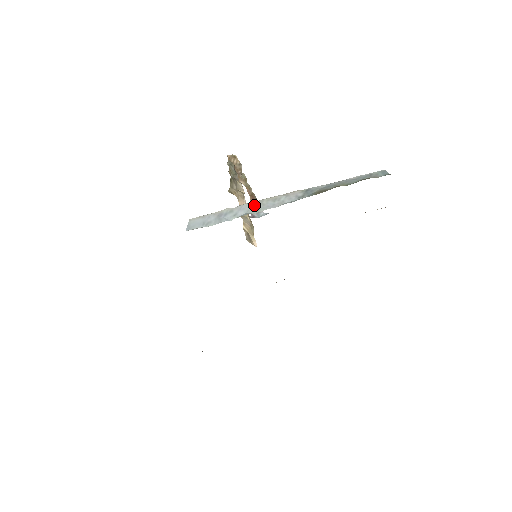
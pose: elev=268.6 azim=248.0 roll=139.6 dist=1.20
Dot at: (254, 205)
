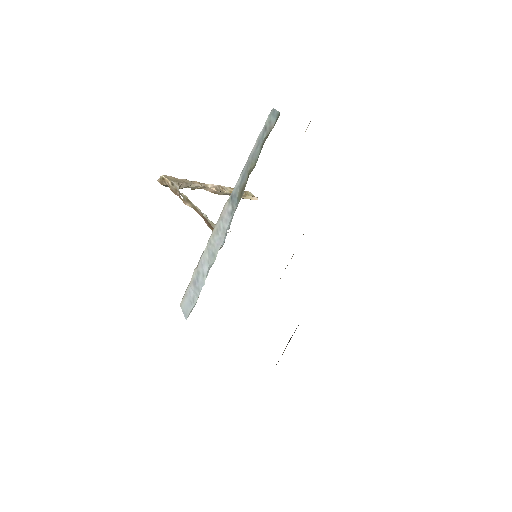
Dot at: (208, 252)
